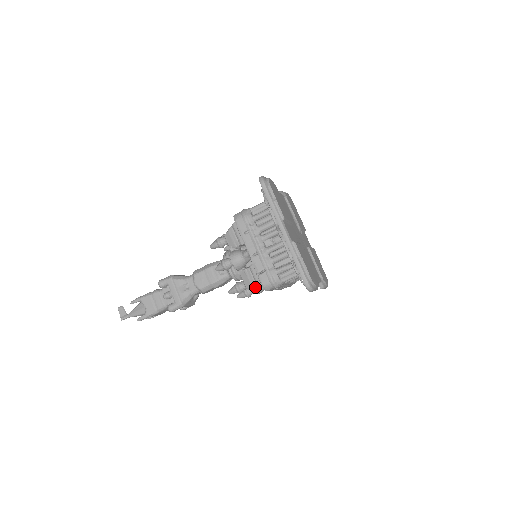
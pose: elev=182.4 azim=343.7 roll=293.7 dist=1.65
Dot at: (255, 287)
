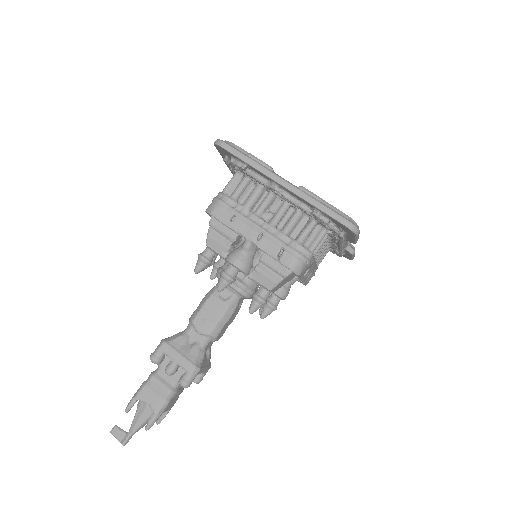
Dot at: (277, 290)
